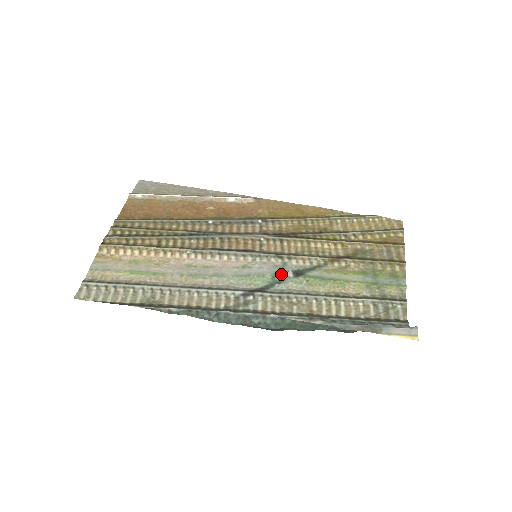
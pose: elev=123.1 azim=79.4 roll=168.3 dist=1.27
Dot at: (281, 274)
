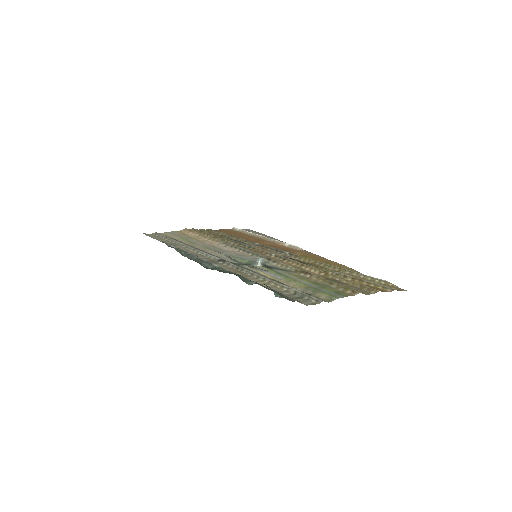
Dot at: occluded
